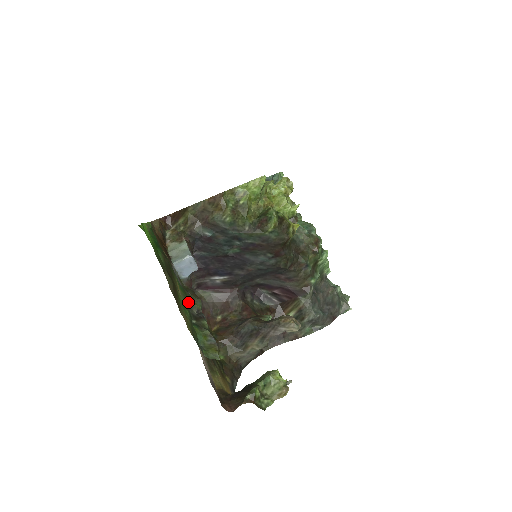
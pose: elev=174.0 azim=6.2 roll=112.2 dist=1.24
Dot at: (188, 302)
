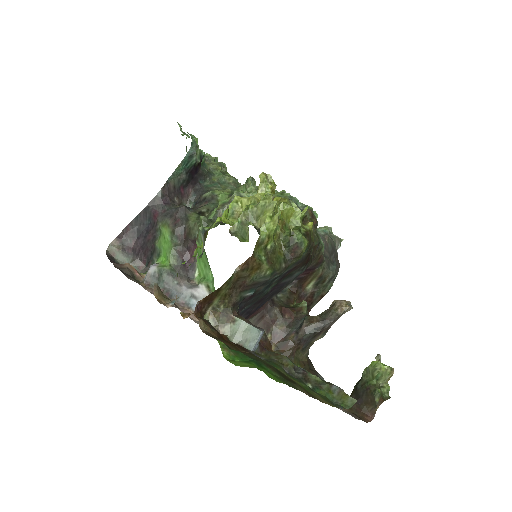
Dot at: (284, 370)
